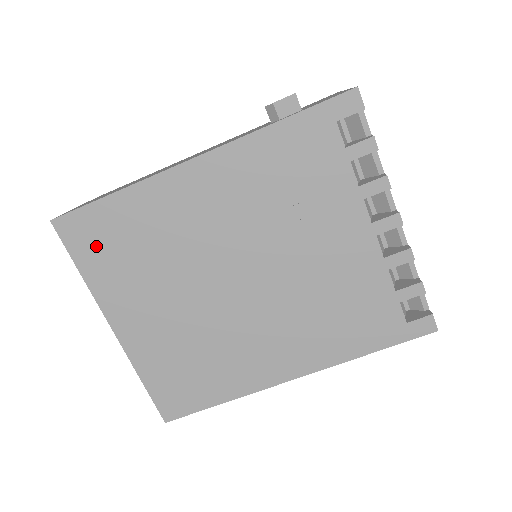
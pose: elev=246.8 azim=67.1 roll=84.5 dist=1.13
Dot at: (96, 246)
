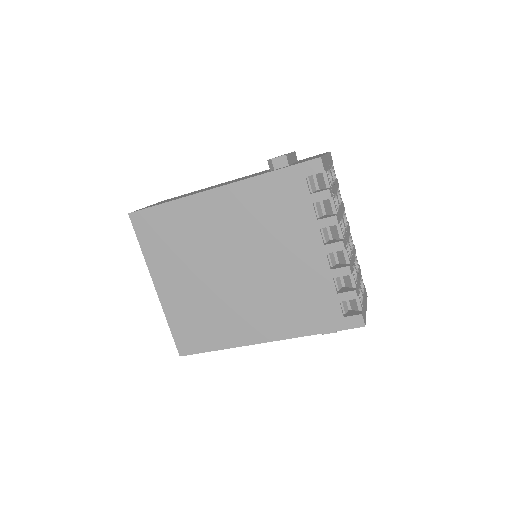
Dot at: (152, 233)
